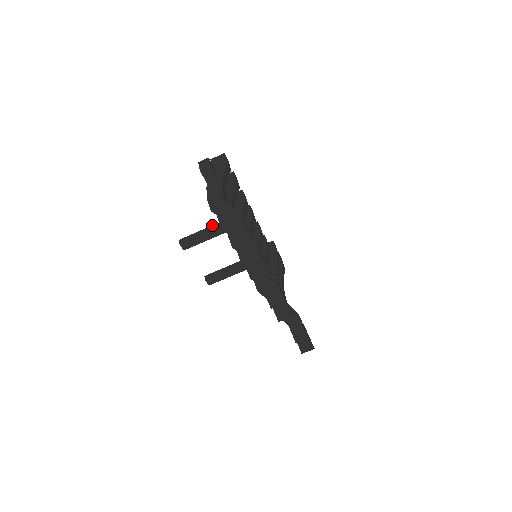
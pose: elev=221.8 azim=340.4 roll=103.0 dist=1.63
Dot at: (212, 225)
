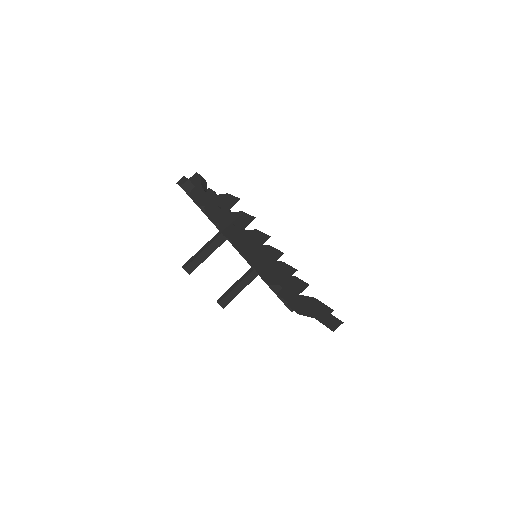
Dot at: (207, 242)
